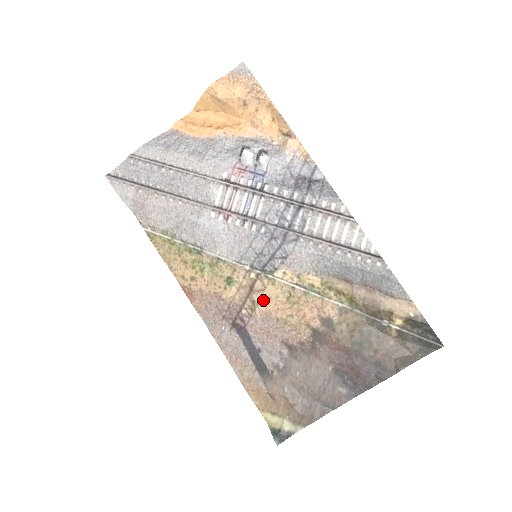
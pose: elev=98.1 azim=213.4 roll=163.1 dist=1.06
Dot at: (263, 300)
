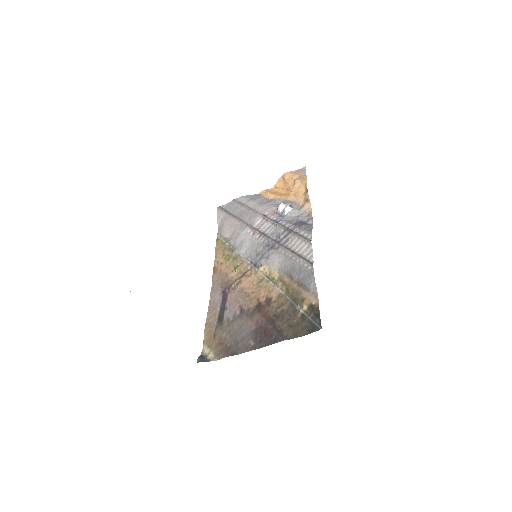
Dot at: (245, 281)
